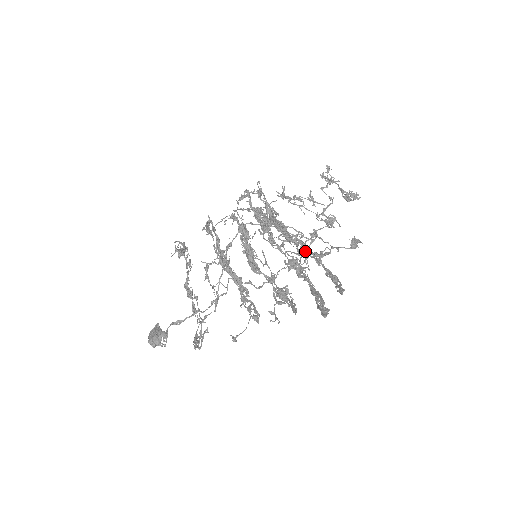
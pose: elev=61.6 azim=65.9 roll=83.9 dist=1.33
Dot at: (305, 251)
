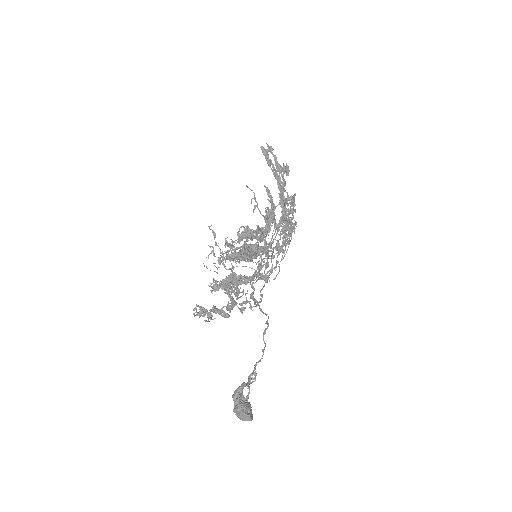
Dot at: occluded
